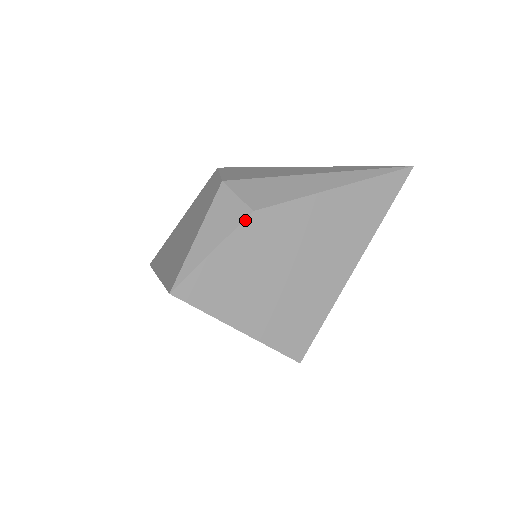
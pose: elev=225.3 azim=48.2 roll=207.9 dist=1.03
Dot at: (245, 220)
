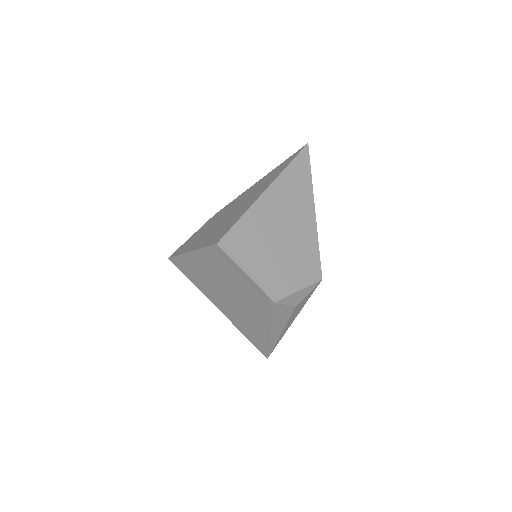
Dot at: (210, 219)
